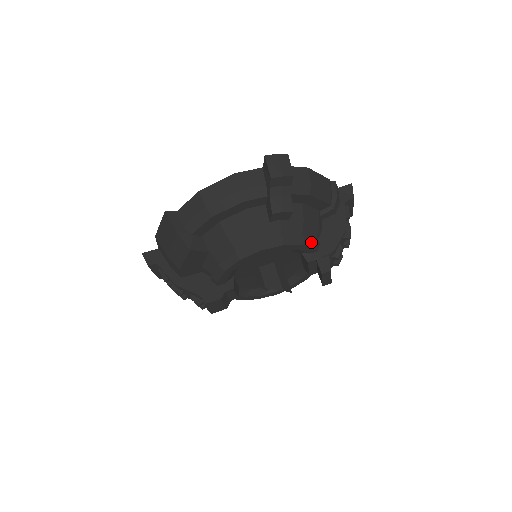
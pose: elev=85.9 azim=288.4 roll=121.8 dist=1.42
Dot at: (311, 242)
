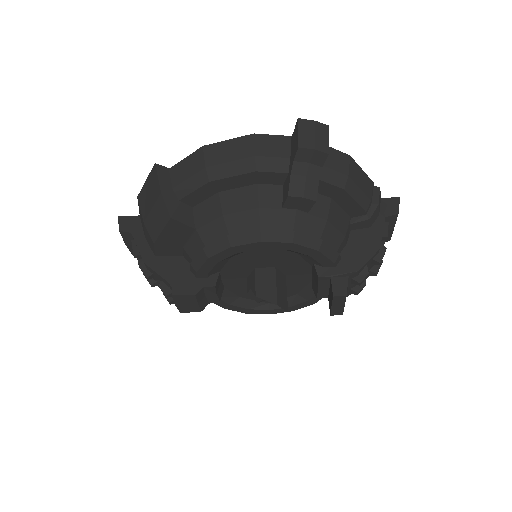
Dot at: (330, 251)
